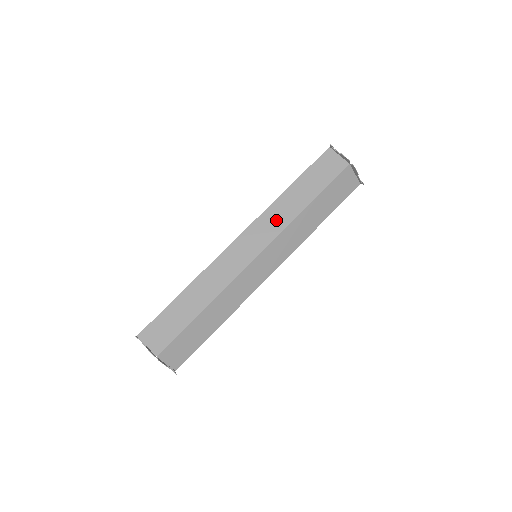
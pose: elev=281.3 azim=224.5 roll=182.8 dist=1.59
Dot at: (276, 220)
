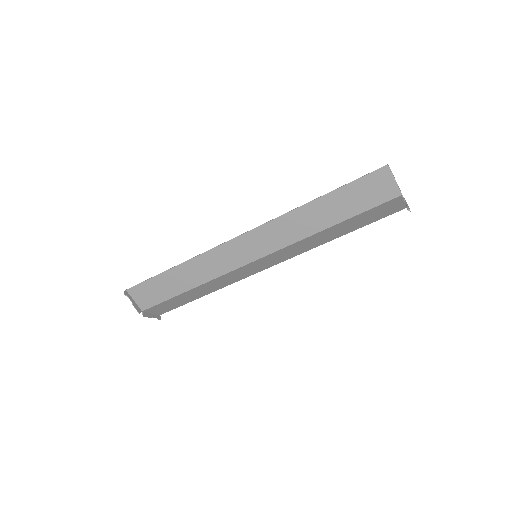
Dot at: (288, 231)
